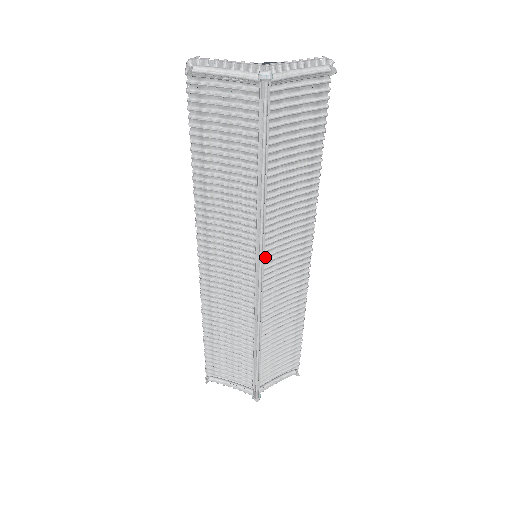
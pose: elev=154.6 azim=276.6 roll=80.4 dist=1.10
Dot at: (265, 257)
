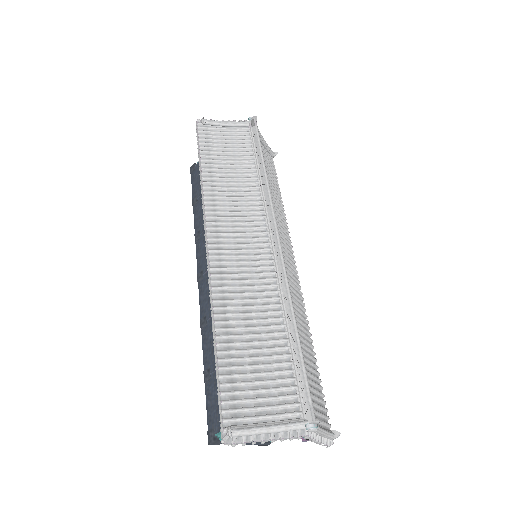
Dot at: occluded
